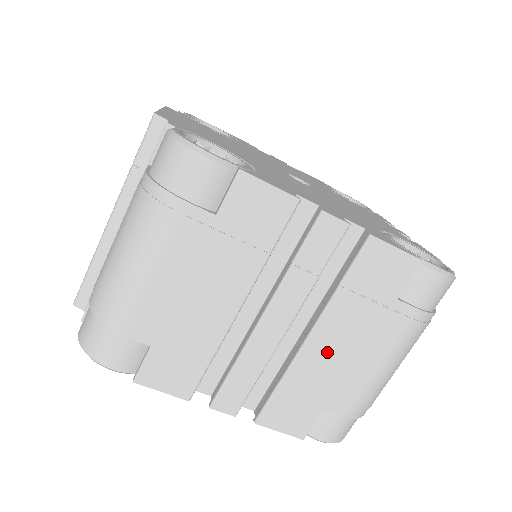
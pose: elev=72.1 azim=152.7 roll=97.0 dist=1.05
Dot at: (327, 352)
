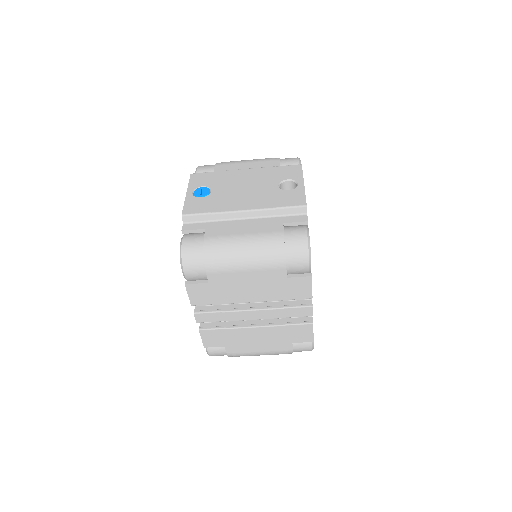
Dot at: (253, 335)
